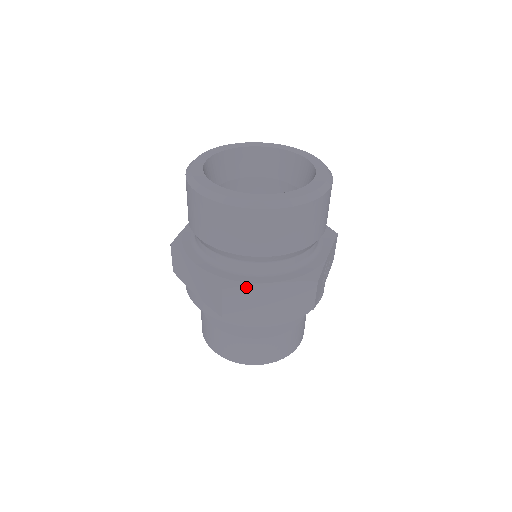
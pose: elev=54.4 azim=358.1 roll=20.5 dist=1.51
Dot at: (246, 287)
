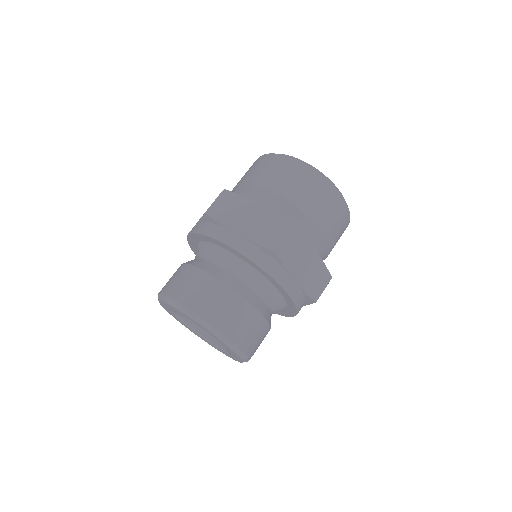
Dot at: (305, 239)
